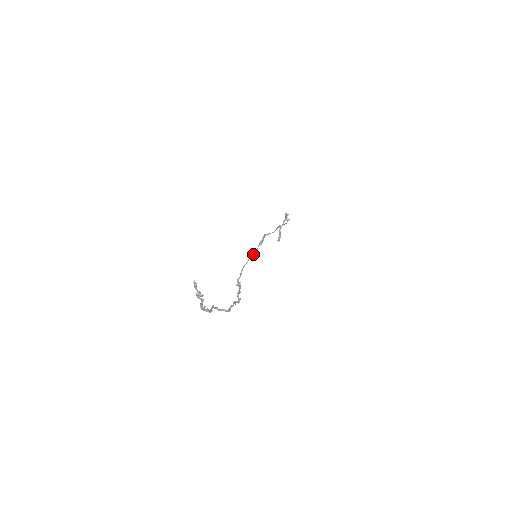
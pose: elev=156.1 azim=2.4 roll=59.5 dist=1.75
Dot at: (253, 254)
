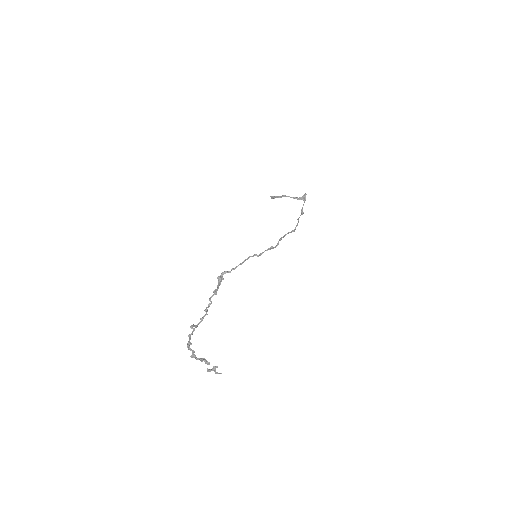
Dot at: (256, 254)
